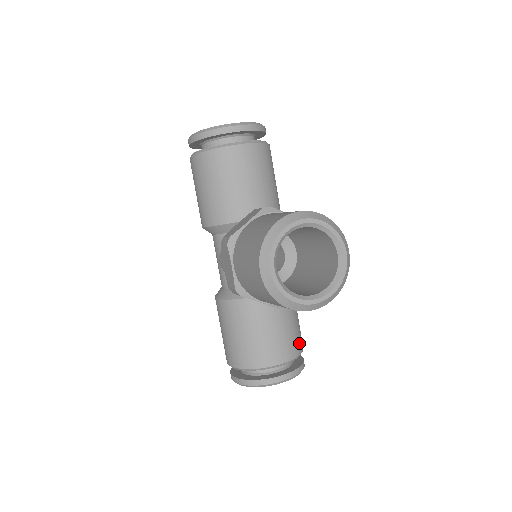
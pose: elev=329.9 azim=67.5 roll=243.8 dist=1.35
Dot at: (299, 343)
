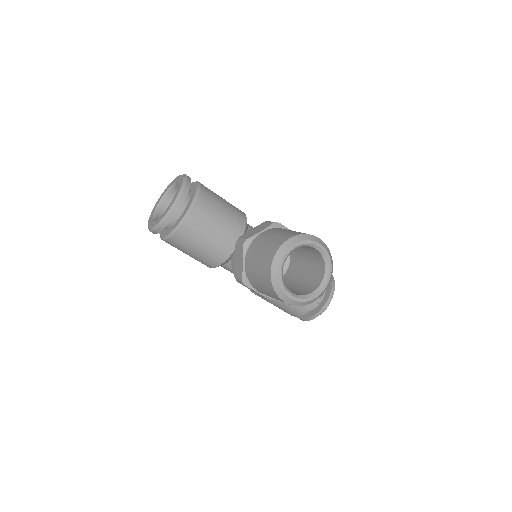
Dot at: occluded
